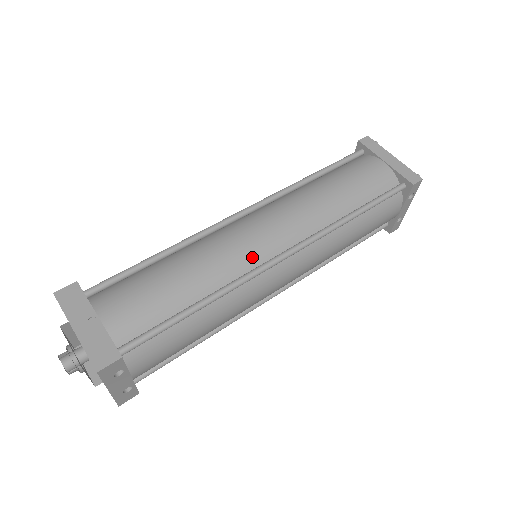
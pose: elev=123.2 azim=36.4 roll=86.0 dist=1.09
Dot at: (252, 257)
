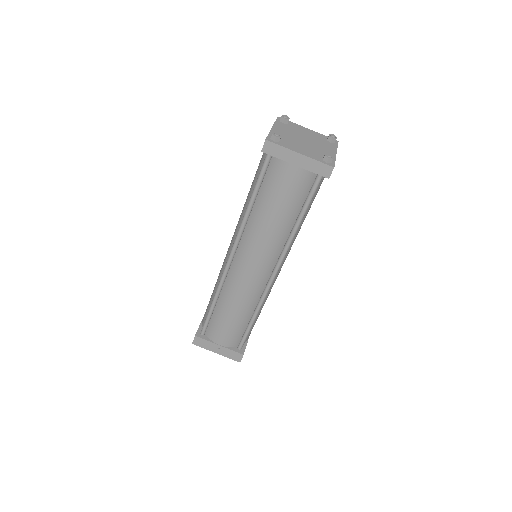
Dot at: (258, 286)
